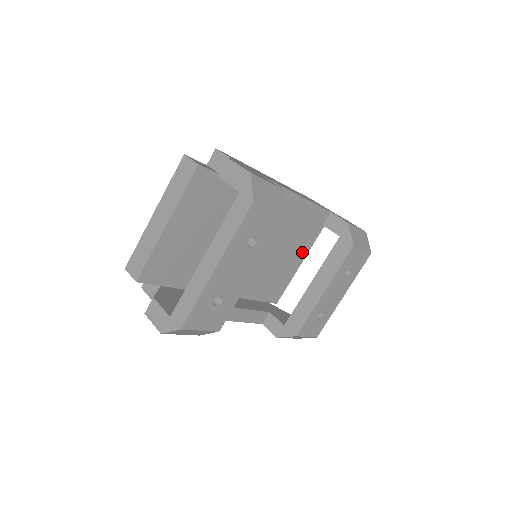
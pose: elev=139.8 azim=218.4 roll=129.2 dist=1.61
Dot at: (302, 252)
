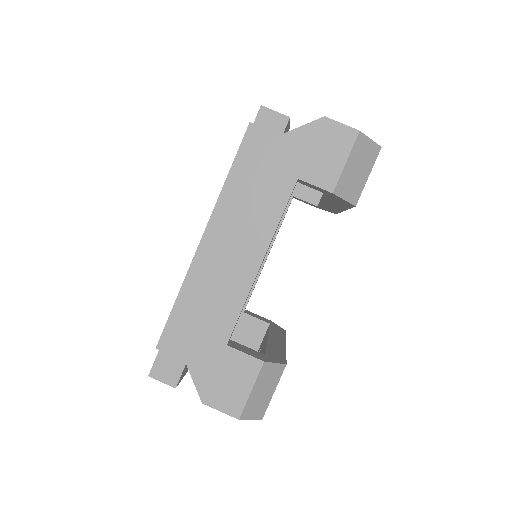
Dot at: occluded
